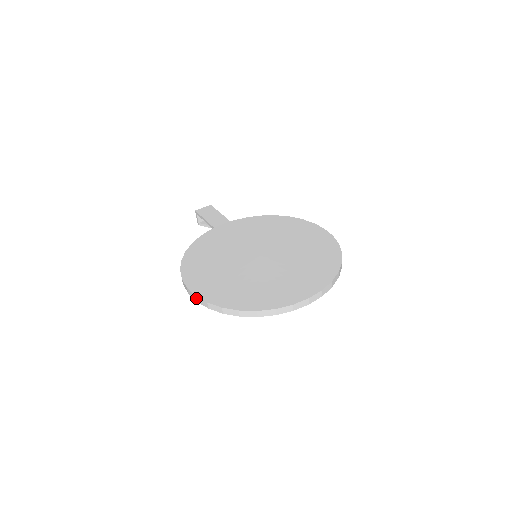
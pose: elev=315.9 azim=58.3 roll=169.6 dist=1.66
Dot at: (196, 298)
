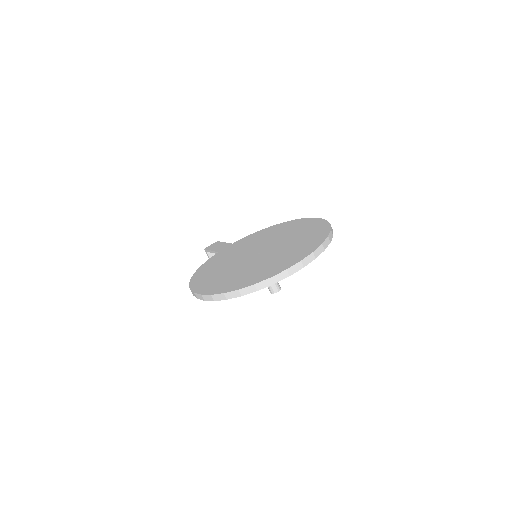
Dot at: (202, 297)
